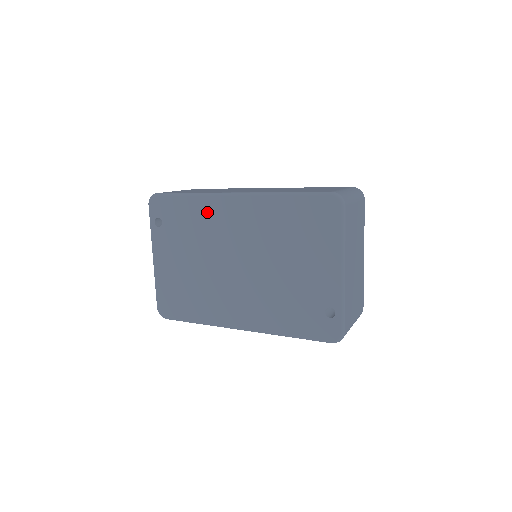
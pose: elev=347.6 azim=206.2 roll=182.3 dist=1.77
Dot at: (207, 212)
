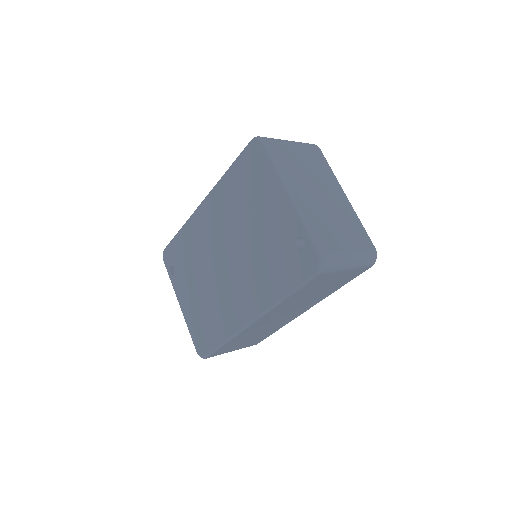
Dot at: (193, 233)
